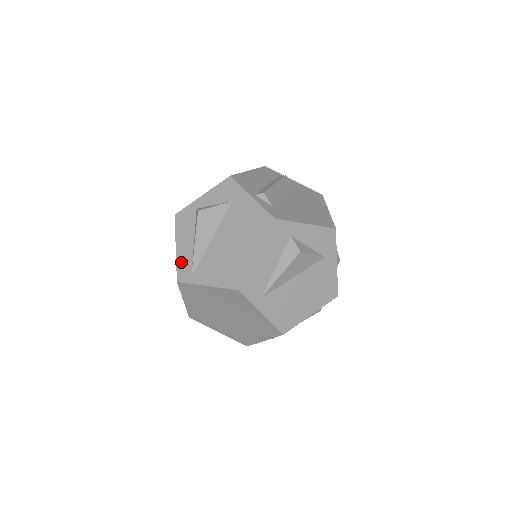
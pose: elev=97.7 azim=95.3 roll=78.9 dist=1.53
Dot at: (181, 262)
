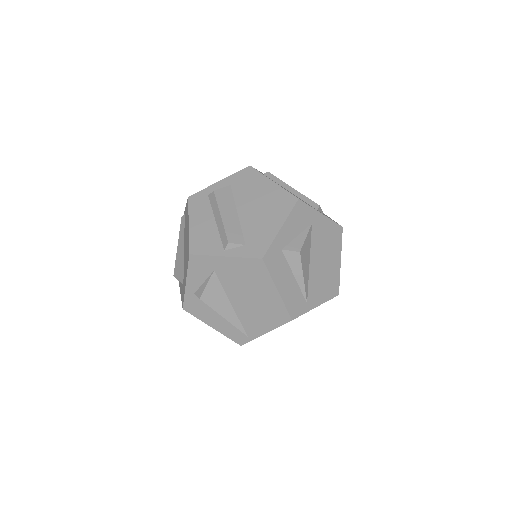
Dot at: (228, 333)
